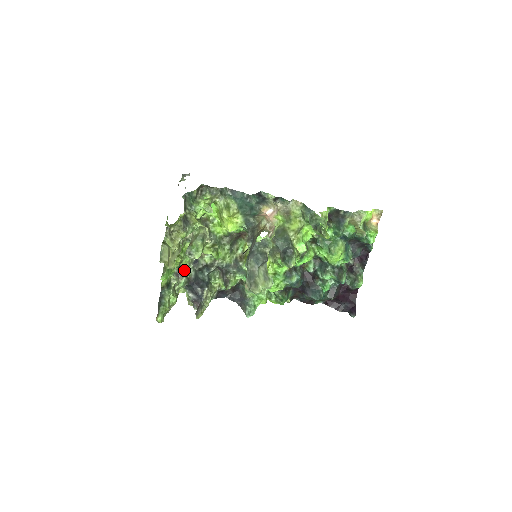
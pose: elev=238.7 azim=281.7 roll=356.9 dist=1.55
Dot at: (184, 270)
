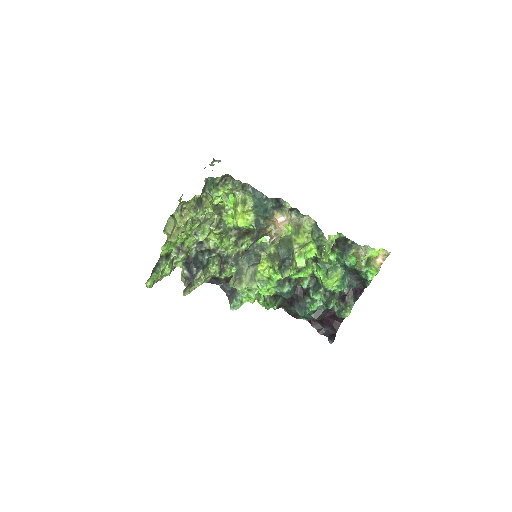
Dot at: (186, 247)
